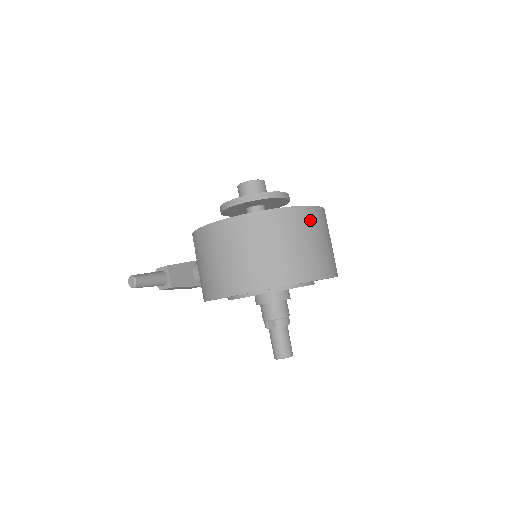
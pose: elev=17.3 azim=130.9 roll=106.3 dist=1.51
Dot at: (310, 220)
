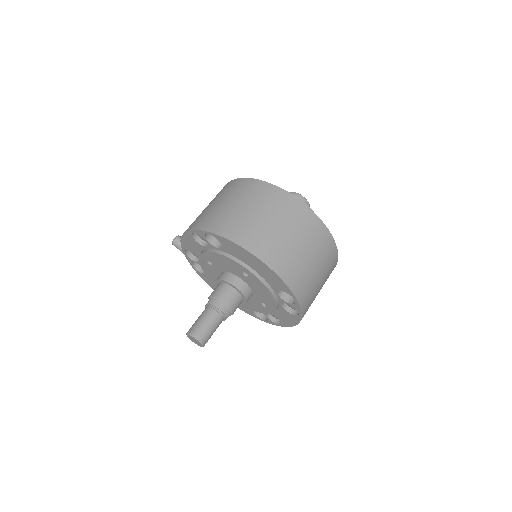
Dot at: (284, 205)
